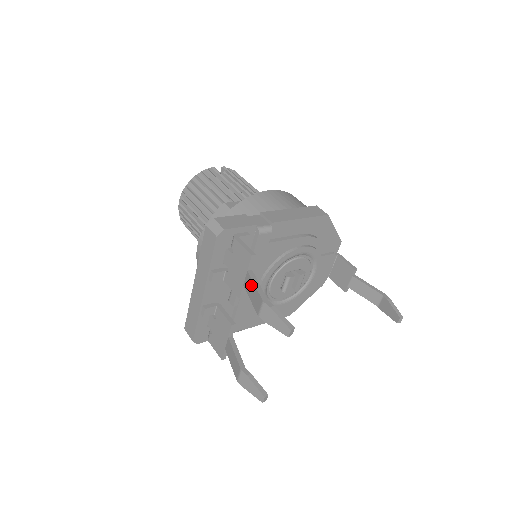
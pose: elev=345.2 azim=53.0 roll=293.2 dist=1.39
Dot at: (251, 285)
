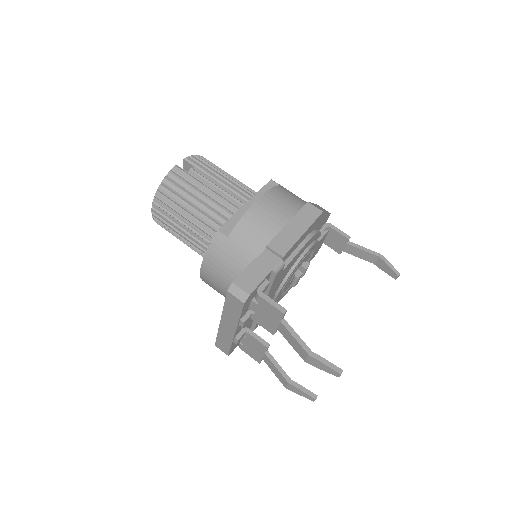
Dot at: (289, 335)
